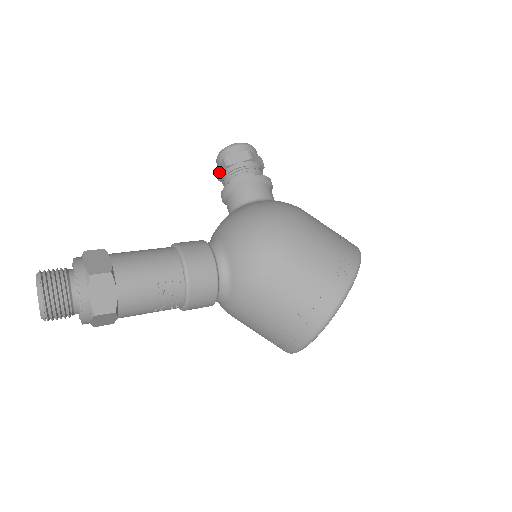
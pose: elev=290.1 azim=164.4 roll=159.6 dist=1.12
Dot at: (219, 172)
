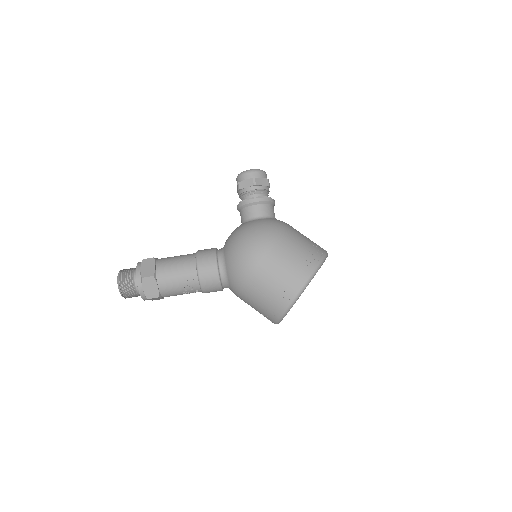
Dot at: (237, 191)
